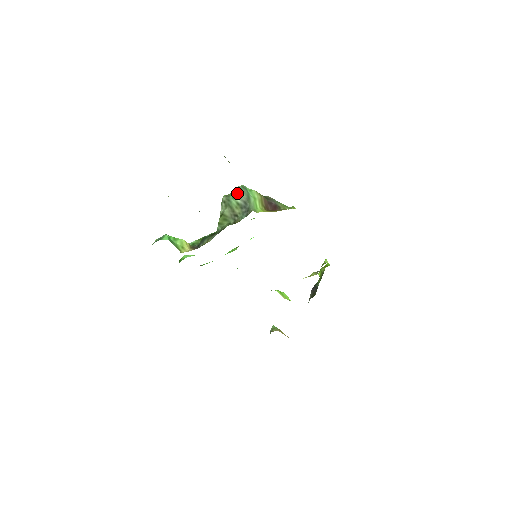
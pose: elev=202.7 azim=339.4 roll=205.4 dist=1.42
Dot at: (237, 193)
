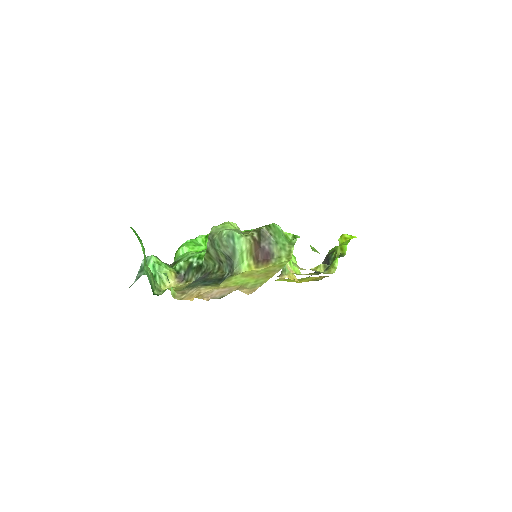
Dot at: (221, 244)
